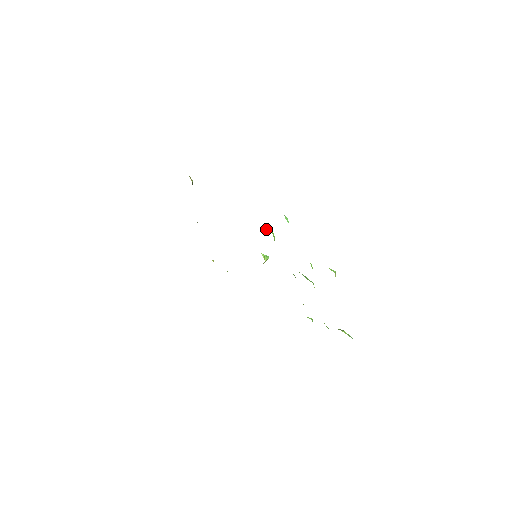
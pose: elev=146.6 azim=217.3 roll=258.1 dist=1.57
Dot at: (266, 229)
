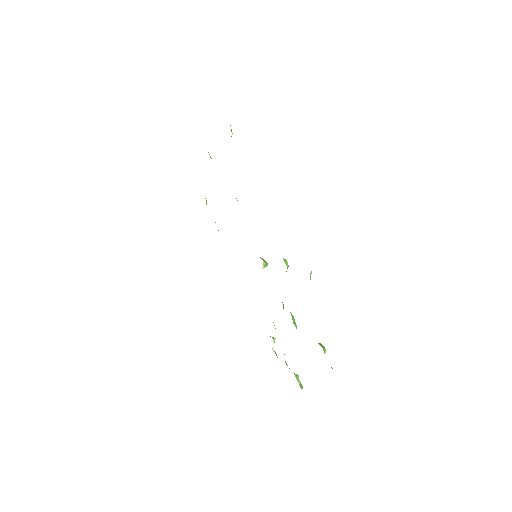
Dot at: (283, 259)
